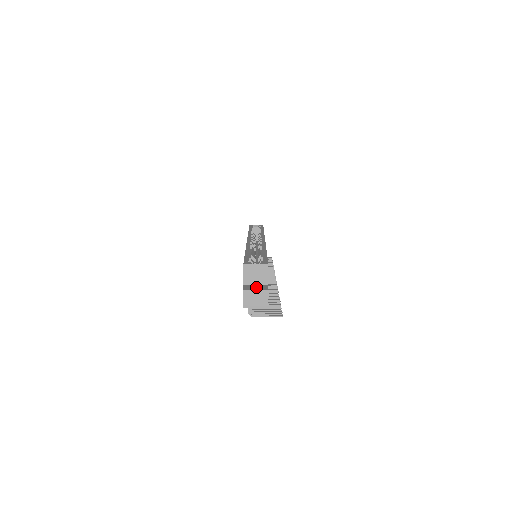
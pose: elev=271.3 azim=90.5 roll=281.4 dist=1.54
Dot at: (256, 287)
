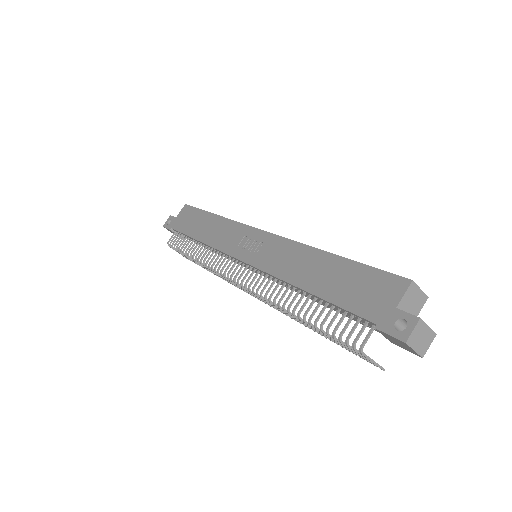
Dot at: occluded
